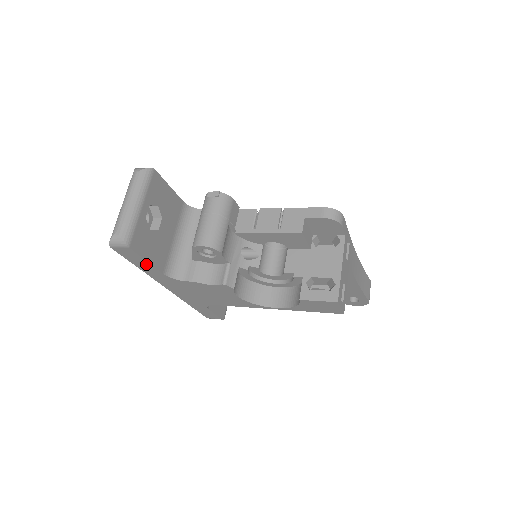
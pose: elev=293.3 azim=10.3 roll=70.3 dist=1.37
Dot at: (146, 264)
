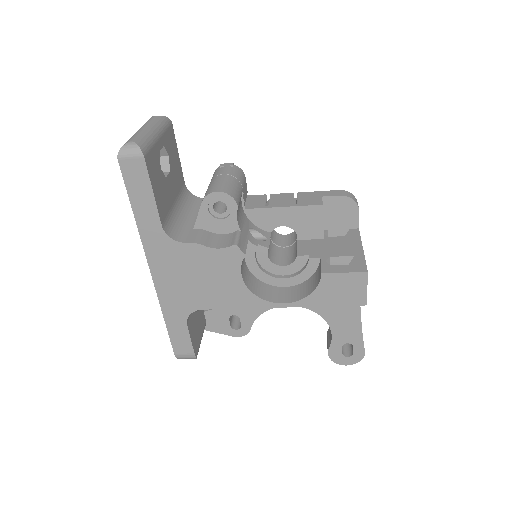
Dot at: (149, 201)
